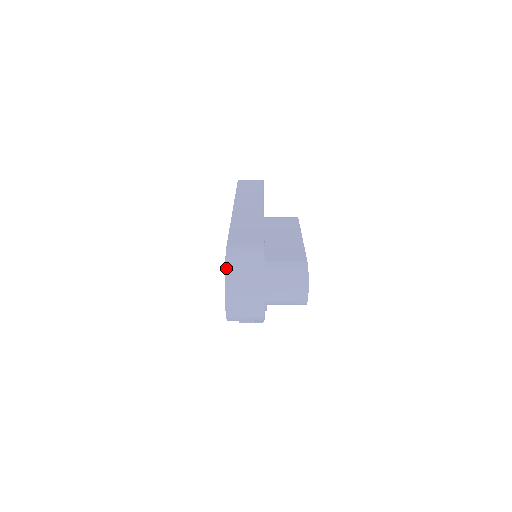
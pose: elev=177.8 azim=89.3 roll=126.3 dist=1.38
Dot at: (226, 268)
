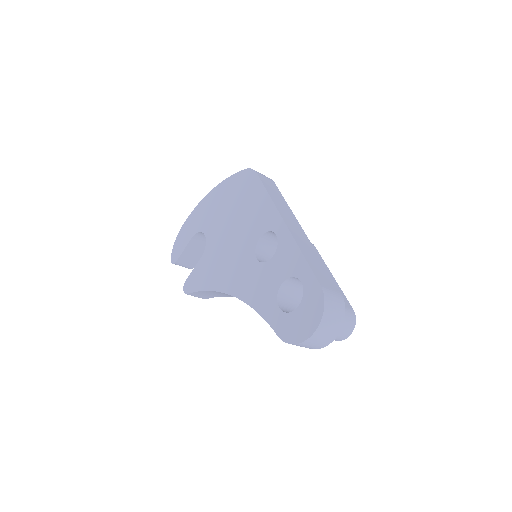
Dot at: (325, 310)
